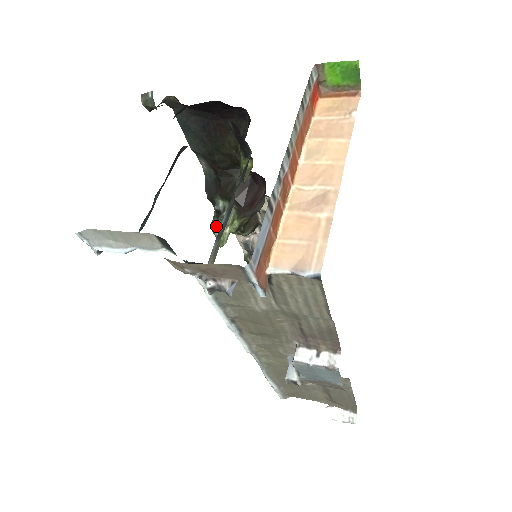
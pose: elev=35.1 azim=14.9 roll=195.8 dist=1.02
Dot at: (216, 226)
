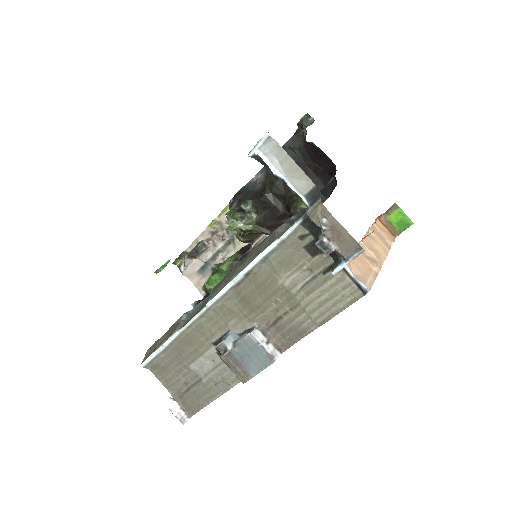
Dot at: (240, 215)
